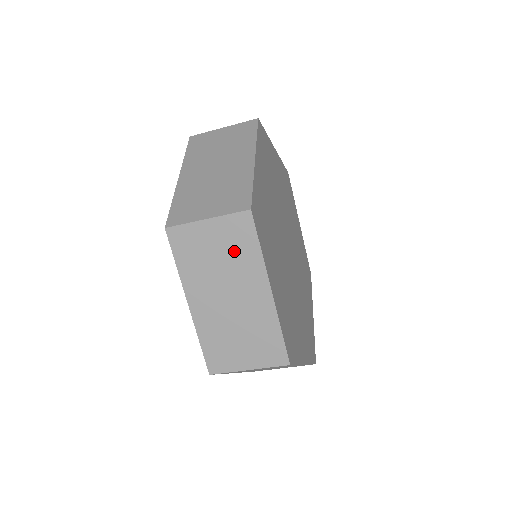
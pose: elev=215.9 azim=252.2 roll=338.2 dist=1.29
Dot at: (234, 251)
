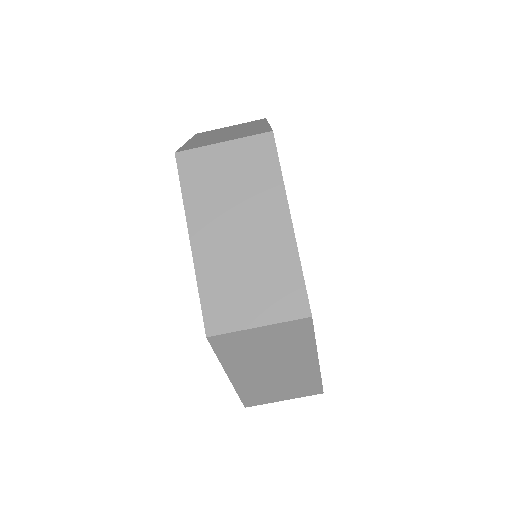
Dot at: (251, 176)
